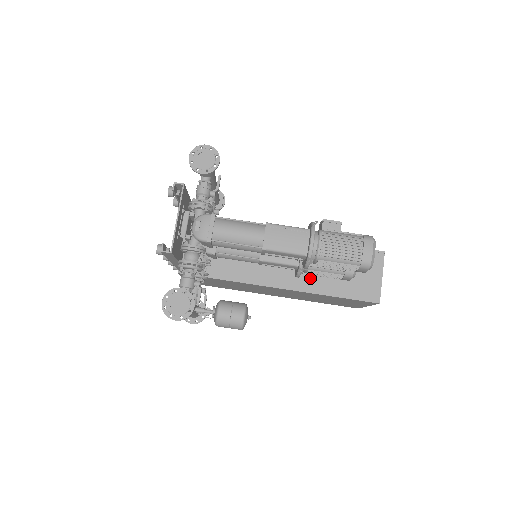
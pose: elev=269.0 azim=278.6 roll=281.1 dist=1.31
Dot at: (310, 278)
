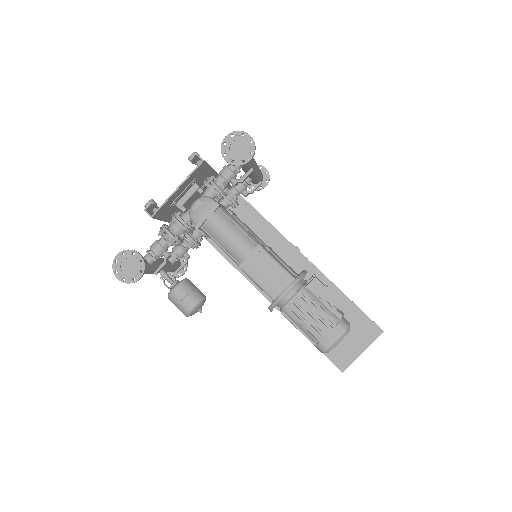
Dot at: occluded
